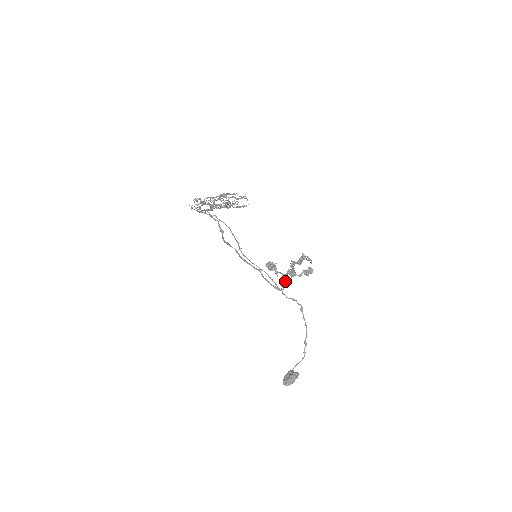
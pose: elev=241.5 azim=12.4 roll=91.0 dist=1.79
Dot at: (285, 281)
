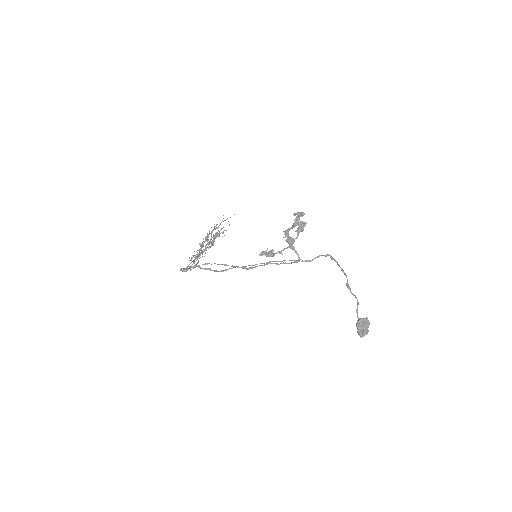
Dot at: occluded
